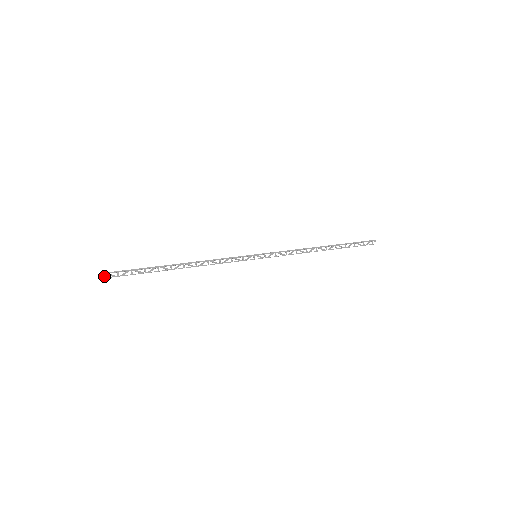
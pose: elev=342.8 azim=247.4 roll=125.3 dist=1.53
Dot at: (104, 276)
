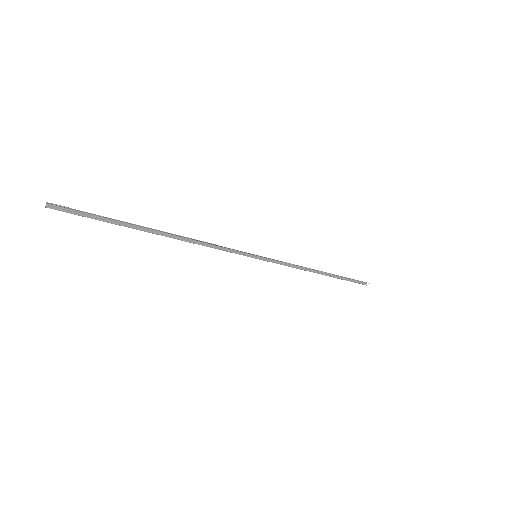
Dot at: occluded
